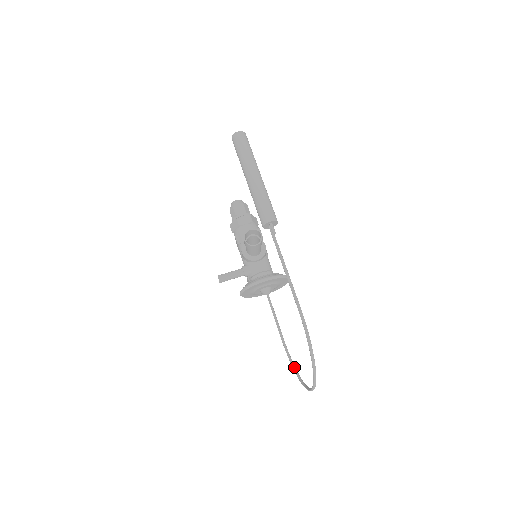
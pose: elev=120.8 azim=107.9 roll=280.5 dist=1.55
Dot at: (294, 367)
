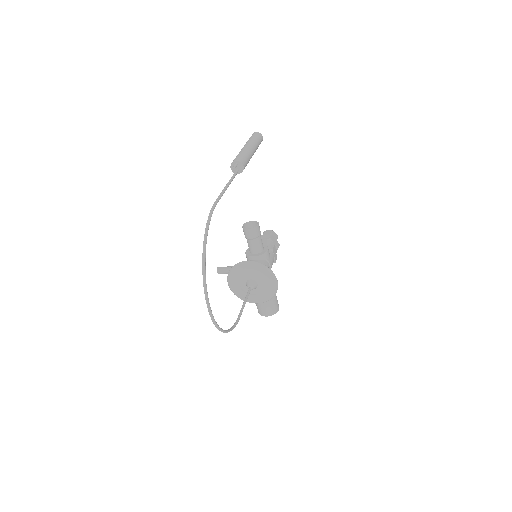
Dot at: (228, 329)
